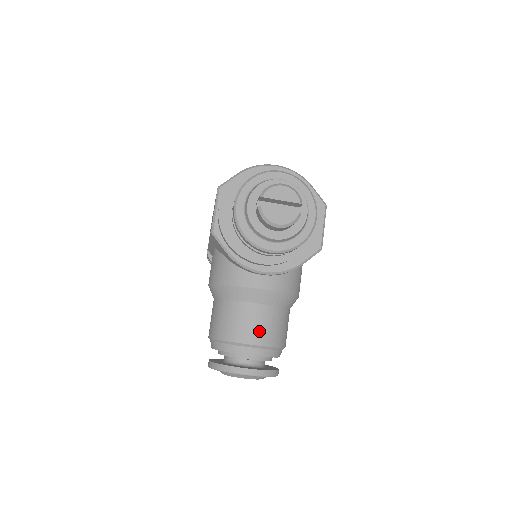
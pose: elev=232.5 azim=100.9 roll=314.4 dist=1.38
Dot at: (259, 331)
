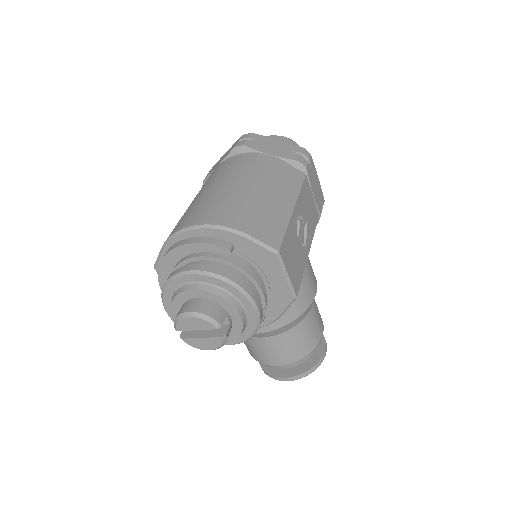
Dot at: (277, 356)
